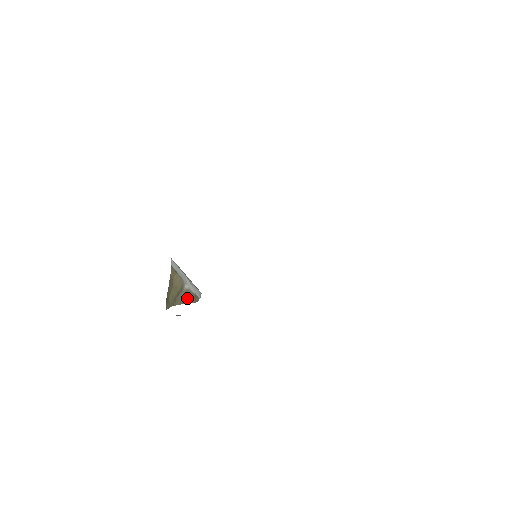
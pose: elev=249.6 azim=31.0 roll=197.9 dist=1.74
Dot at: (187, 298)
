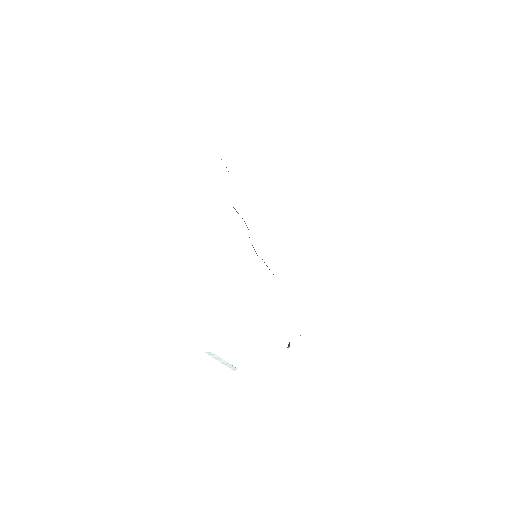
Dot at: occluded
